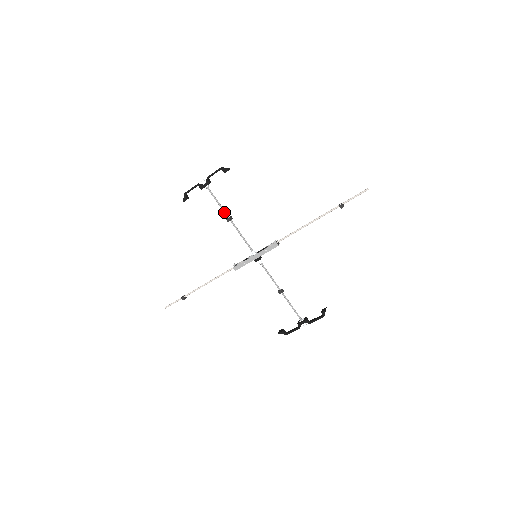
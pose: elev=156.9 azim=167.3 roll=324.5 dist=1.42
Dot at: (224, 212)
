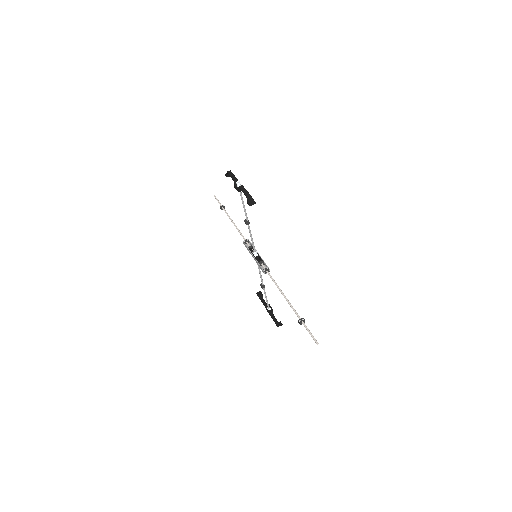
Dot at: (245, 215)
